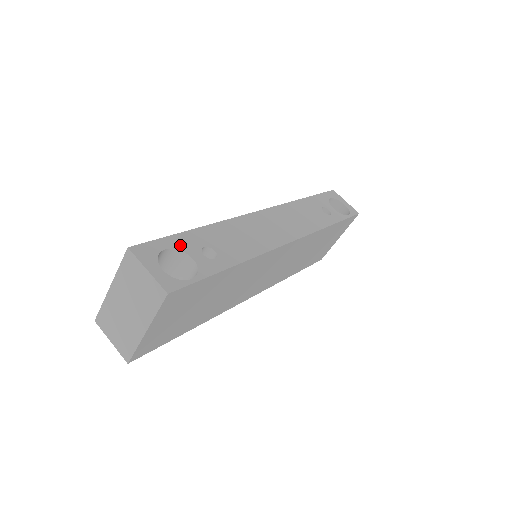
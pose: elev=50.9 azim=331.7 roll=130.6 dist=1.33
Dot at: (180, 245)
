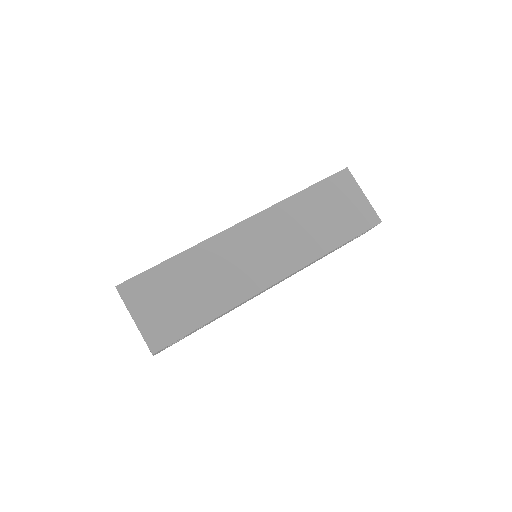
Dot at: occluded
